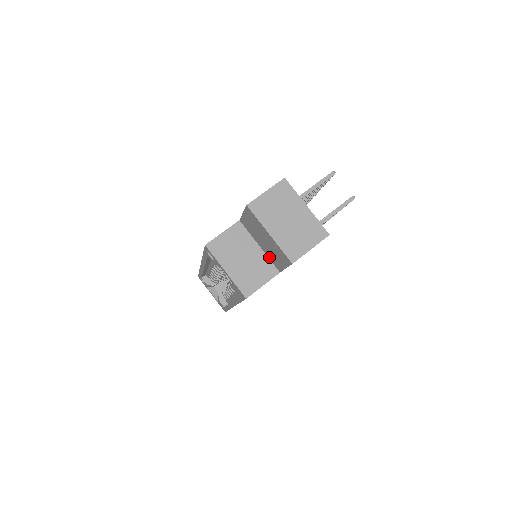
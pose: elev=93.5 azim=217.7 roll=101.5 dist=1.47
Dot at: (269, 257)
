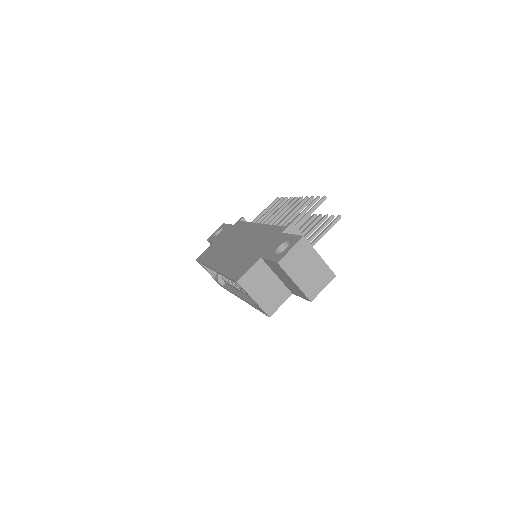
Dot at: (285, 284)
